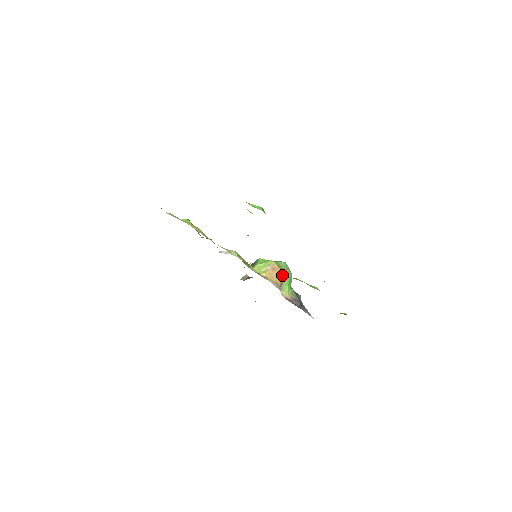
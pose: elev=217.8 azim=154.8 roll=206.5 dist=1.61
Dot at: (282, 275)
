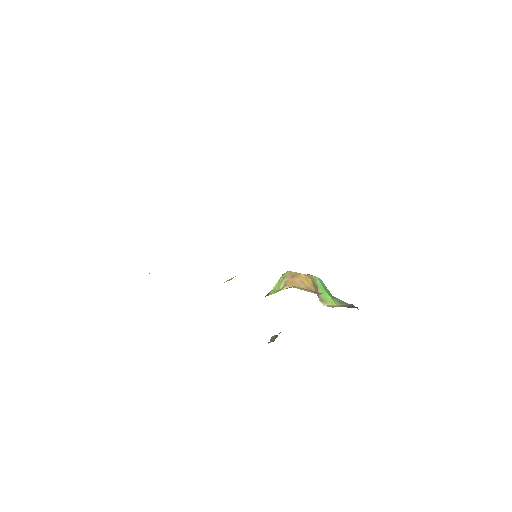
Dot at: (309, 279)
